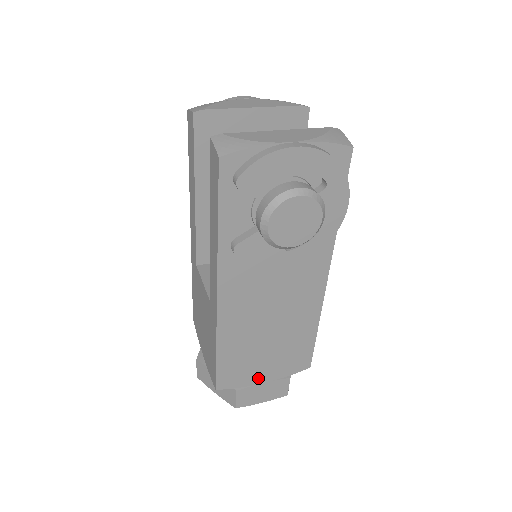
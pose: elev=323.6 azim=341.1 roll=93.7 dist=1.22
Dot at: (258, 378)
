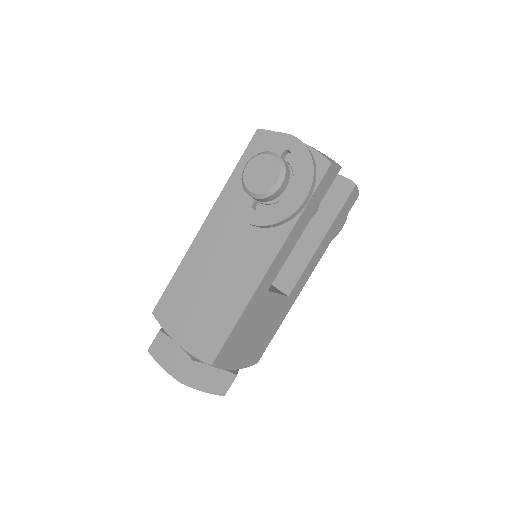
Dot at: (177, 332)
